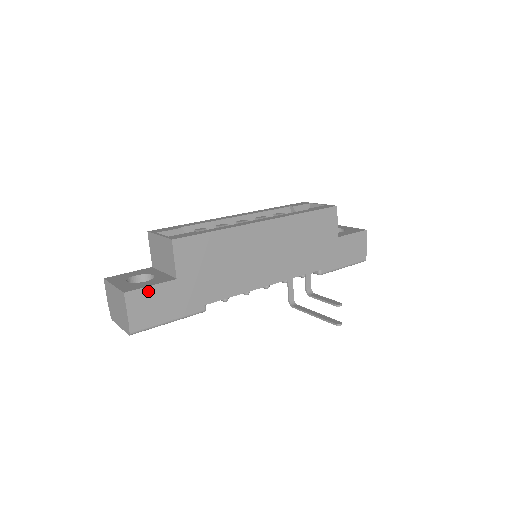
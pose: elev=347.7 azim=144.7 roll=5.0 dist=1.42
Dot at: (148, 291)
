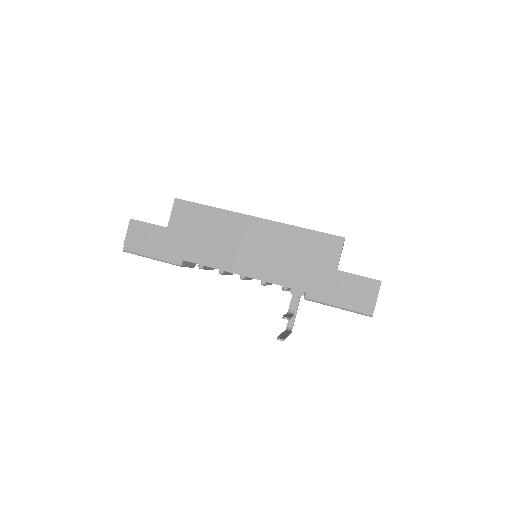
Dot at: (145, 226)
